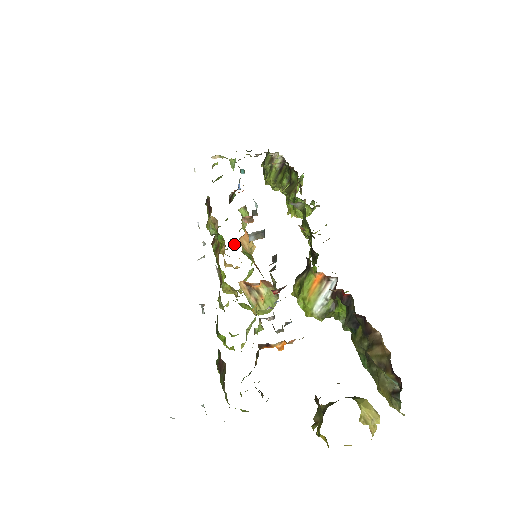
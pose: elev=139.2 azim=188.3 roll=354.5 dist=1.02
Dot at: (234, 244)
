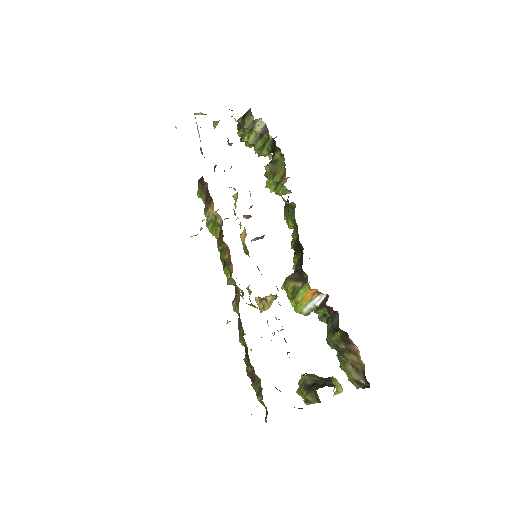
Dot at: occluded
